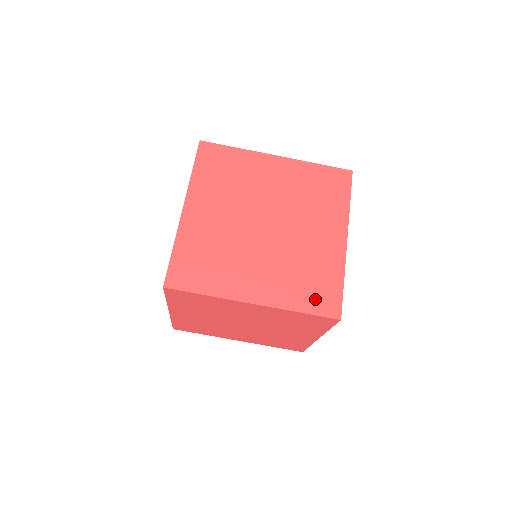
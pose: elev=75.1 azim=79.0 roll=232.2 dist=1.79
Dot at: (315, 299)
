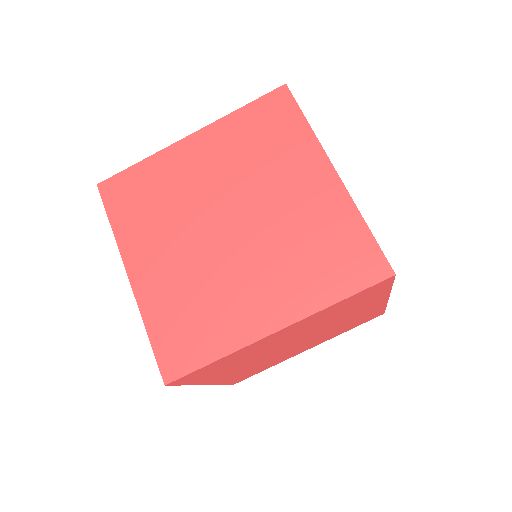
Dot at: (172, 339)
